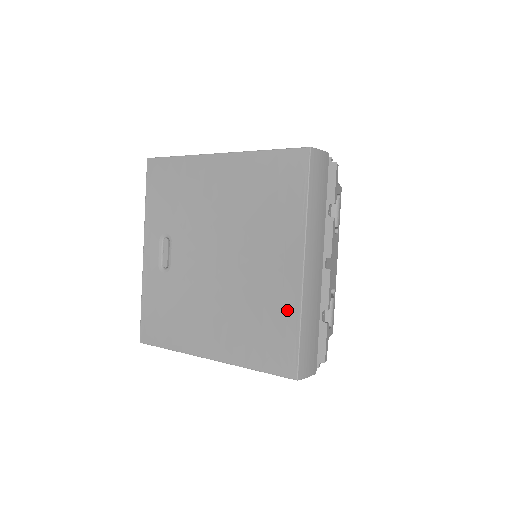
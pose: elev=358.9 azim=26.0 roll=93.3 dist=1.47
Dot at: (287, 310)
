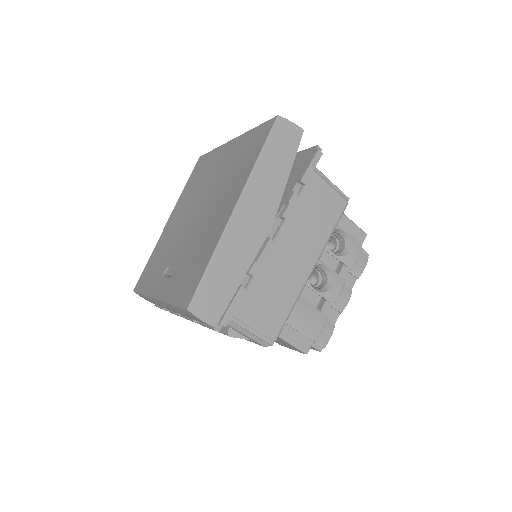
Dot at: (243, 143)
